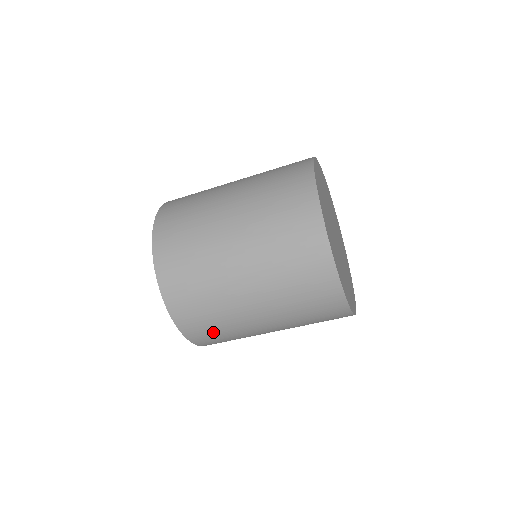
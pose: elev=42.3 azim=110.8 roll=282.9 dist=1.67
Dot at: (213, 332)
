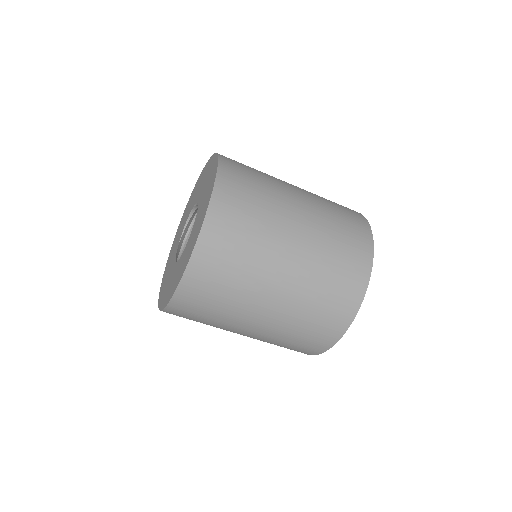
Dot at: occluded
